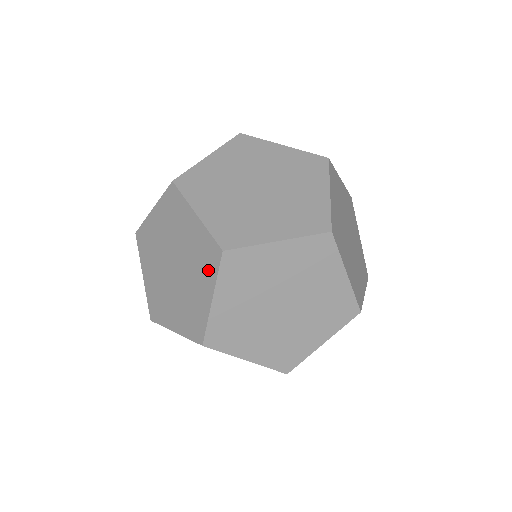
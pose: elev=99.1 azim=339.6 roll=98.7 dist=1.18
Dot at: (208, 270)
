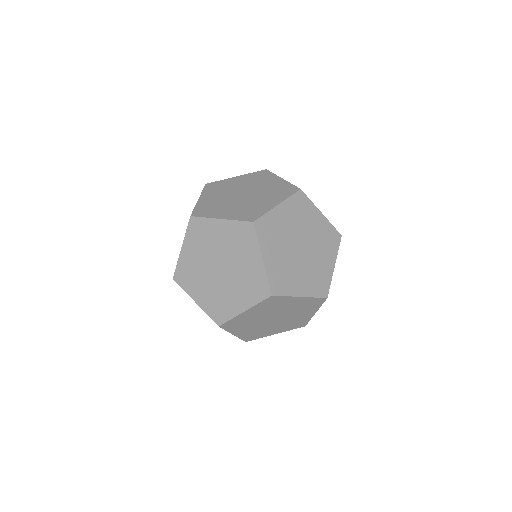
Dot at: (249, 243)
